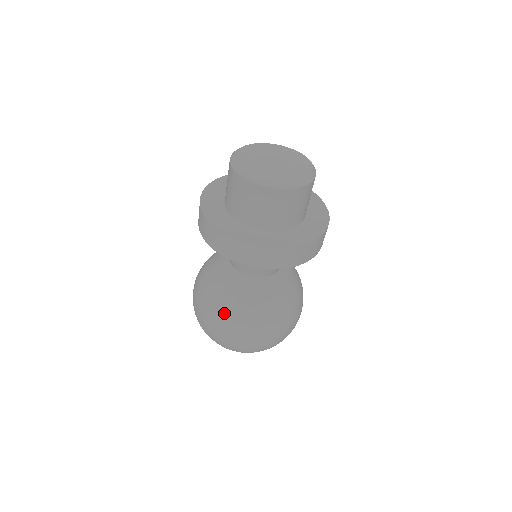
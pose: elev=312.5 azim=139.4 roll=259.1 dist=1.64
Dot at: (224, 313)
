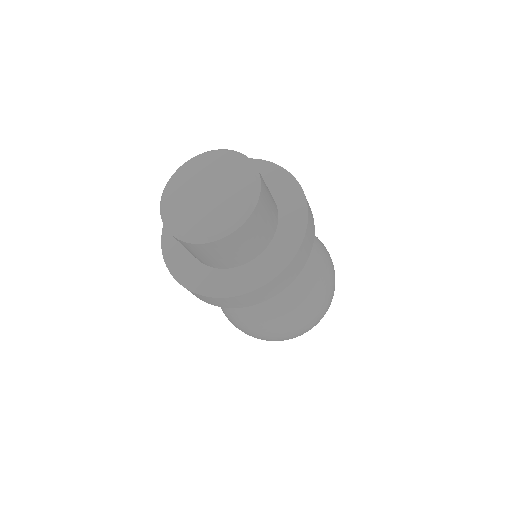
Dot at: occluded
